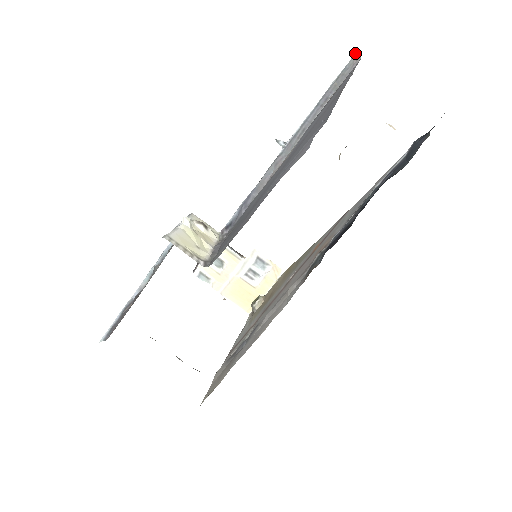
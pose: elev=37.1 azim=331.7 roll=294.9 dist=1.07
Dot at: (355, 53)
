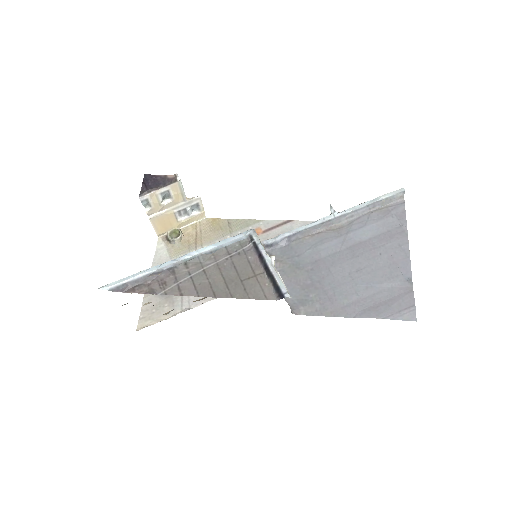
Dot at: (403, 192)
